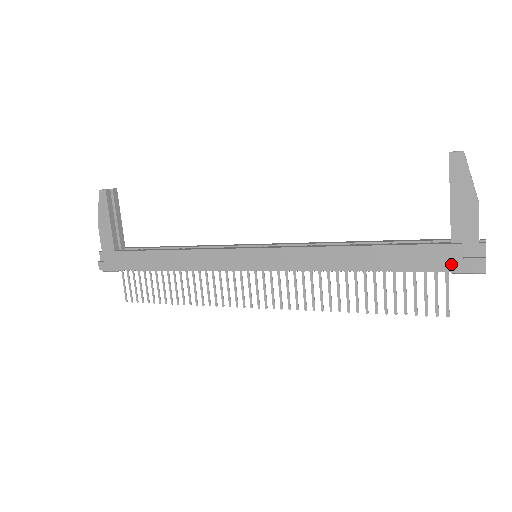
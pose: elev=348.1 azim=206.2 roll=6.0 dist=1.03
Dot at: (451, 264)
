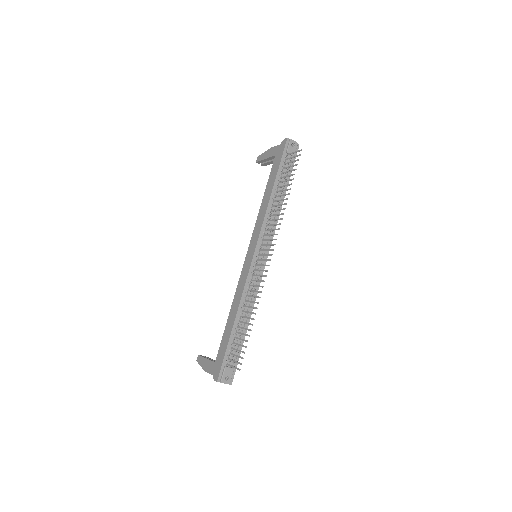
Dot at: (281, 152)
